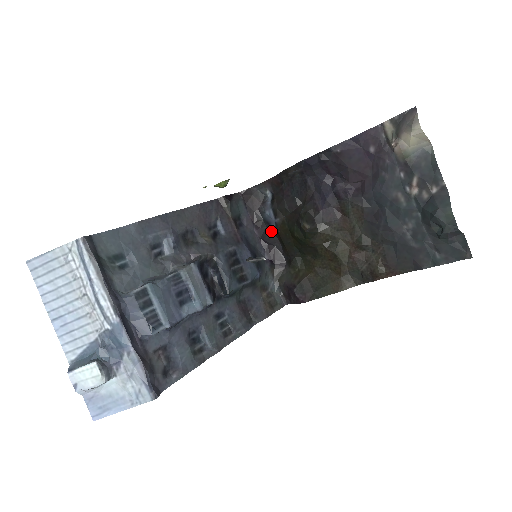
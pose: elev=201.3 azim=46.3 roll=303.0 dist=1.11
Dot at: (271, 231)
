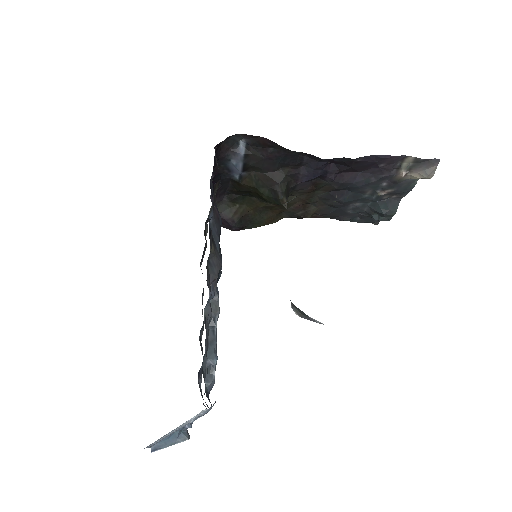
Dot at: (228, 176)
